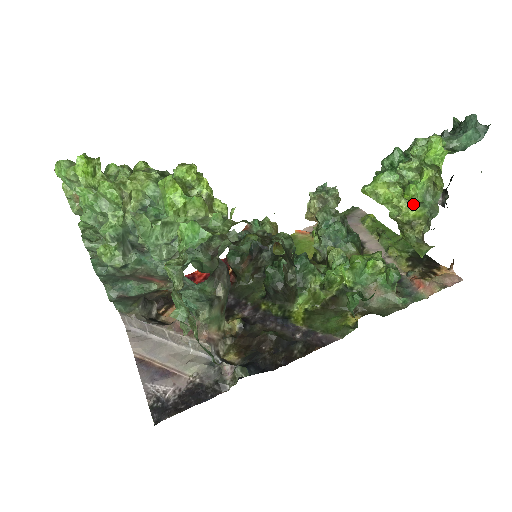
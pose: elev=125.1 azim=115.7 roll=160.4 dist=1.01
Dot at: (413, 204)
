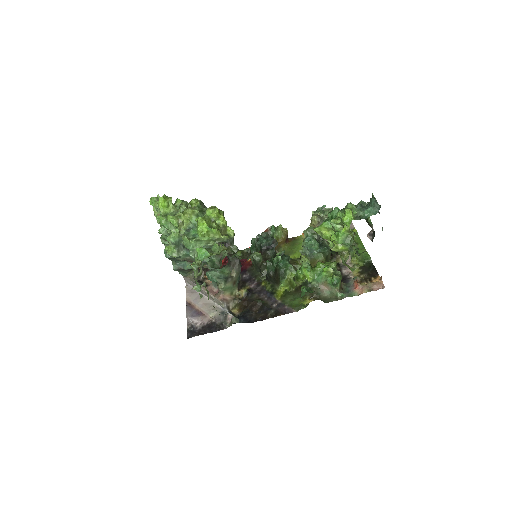
Dot at: occluded
